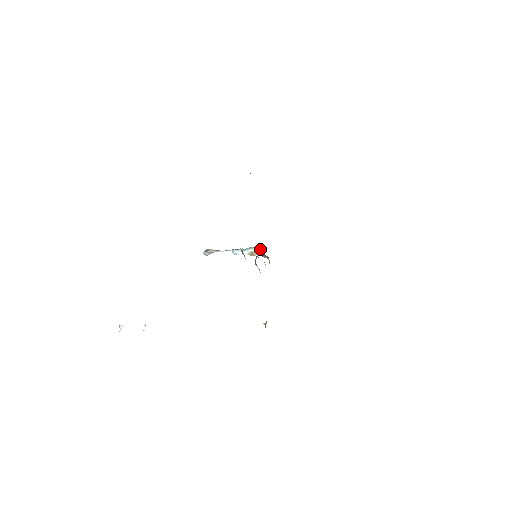
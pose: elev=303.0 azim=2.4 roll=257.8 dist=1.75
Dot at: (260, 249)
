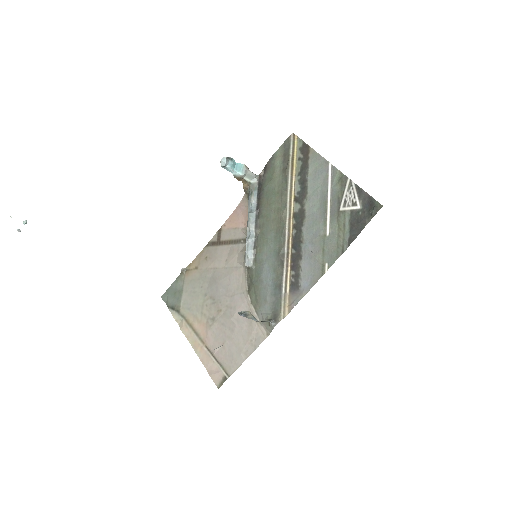
Dot at: (250, 178)
